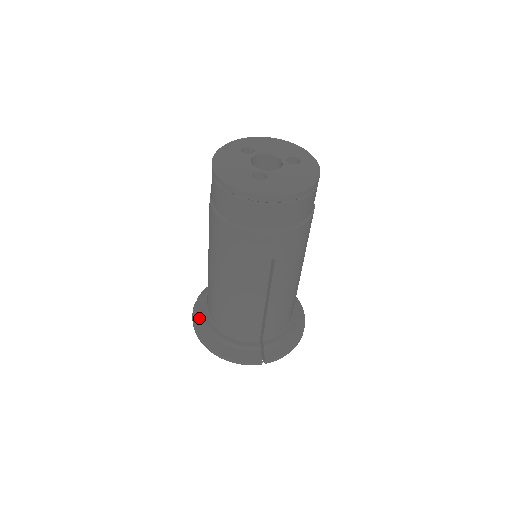
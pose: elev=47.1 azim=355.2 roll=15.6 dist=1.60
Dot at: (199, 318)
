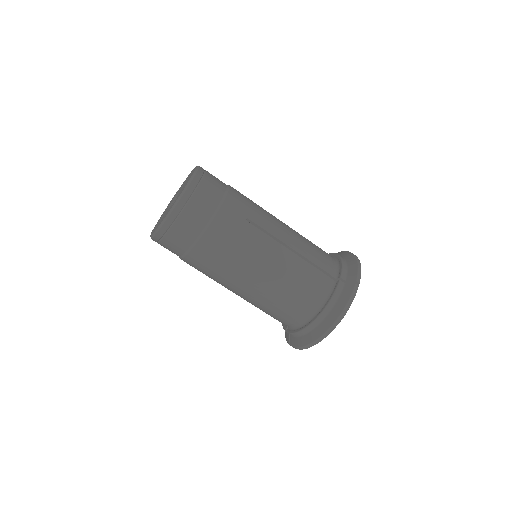
Dot at: (301, 339)
